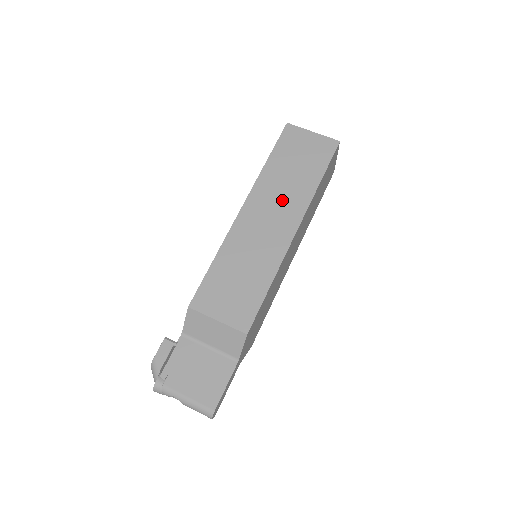
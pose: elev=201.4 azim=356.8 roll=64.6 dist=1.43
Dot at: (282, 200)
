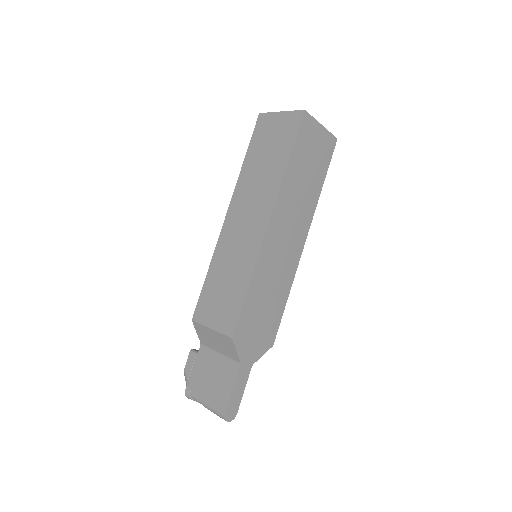
Dot at: (256, 195)
